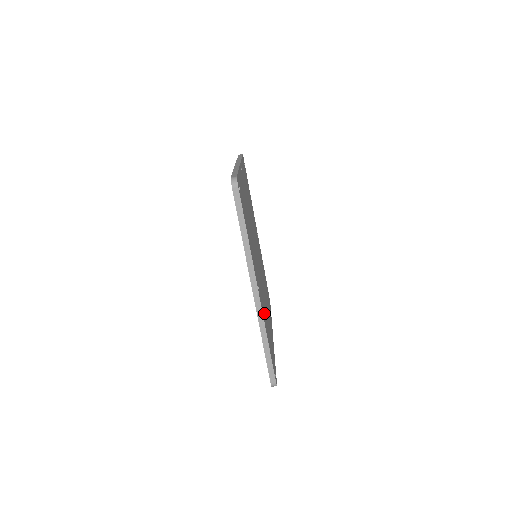
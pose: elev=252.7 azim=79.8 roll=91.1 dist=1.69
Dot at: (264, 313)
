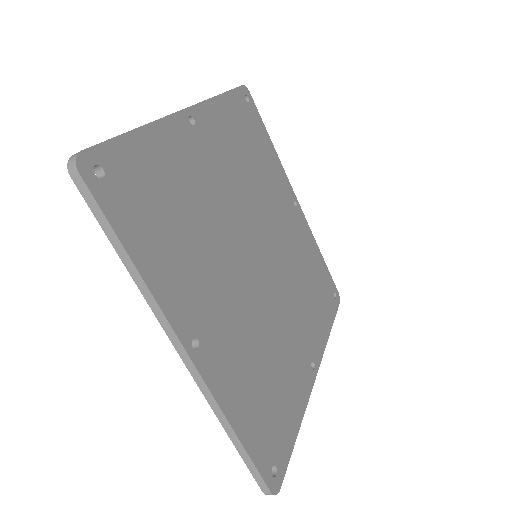
Dot at: (314, 321)
